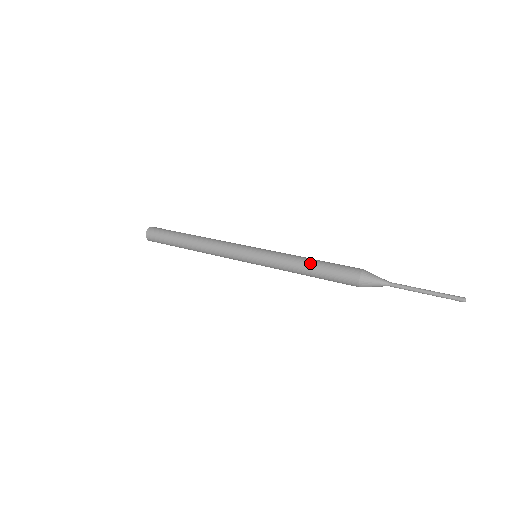
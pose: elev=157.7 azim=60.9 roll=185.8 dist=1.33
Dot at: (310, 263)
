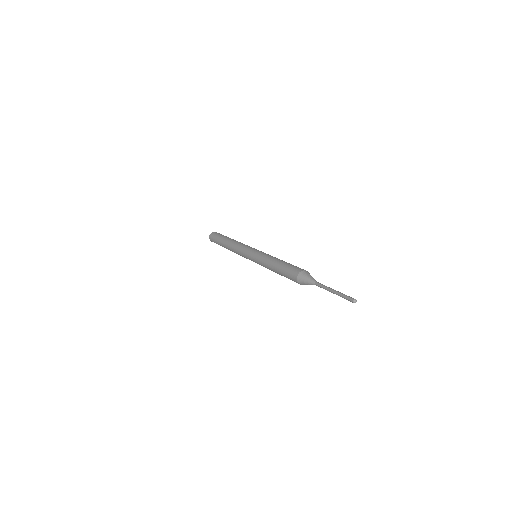
Dot at: (281, 260)
